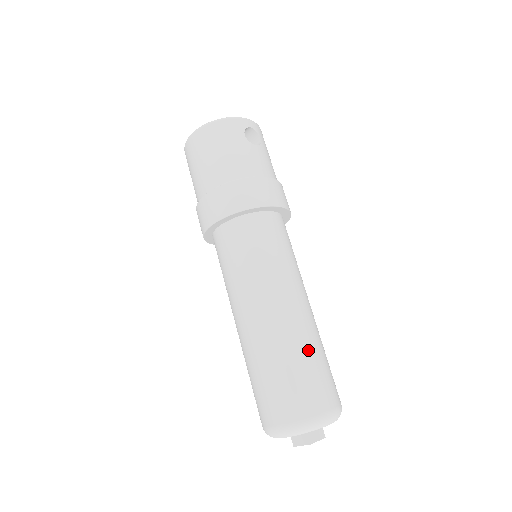
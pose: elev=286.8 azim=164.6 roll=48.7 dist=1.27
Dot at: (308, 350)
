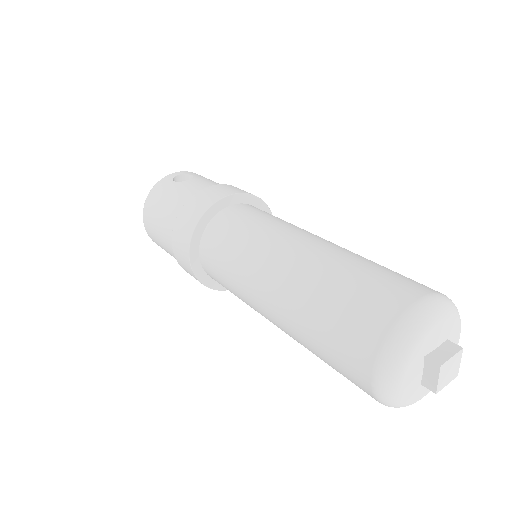
Dot at: (341, 269)
